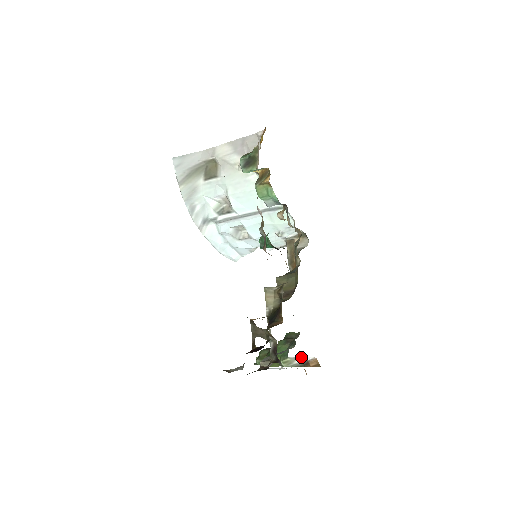
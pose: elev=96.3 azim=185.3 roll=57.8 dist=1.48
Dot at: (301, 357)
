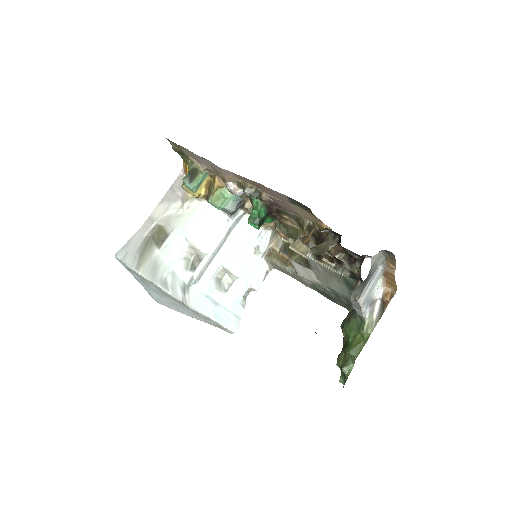
Dot at: (374, 306)
